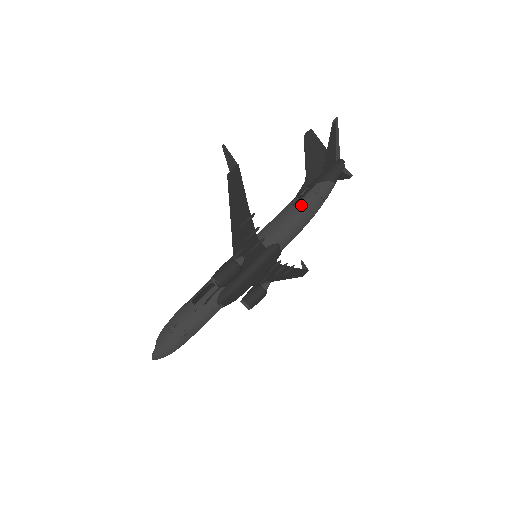
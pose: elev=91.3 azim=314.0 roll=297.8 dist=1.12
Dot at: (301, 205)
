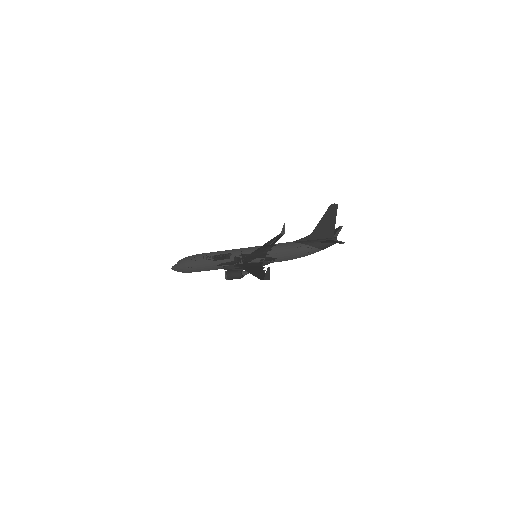
Dot at: (296, 254)
